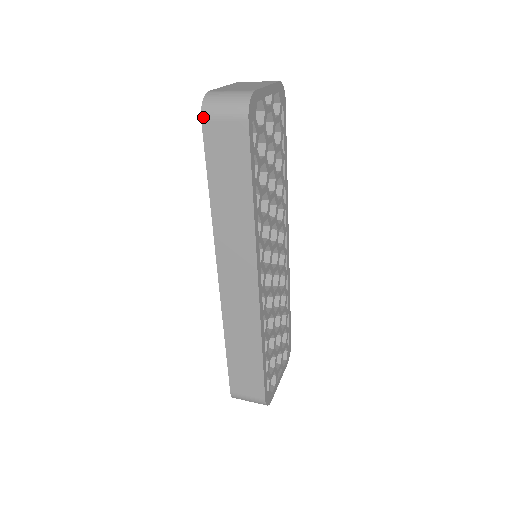
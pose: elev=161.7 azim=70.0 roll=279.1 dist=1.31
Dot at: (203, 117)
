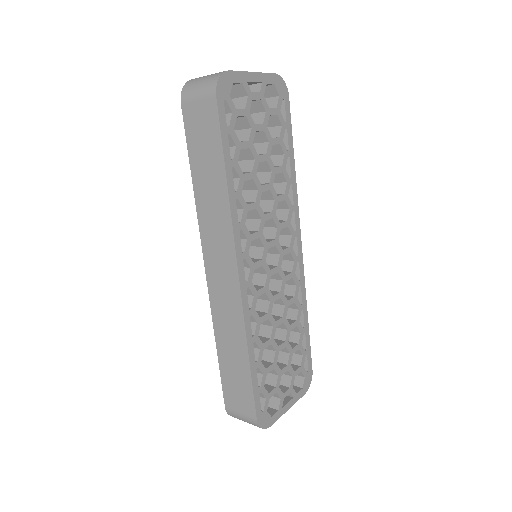
Dot at: (182, 100)
